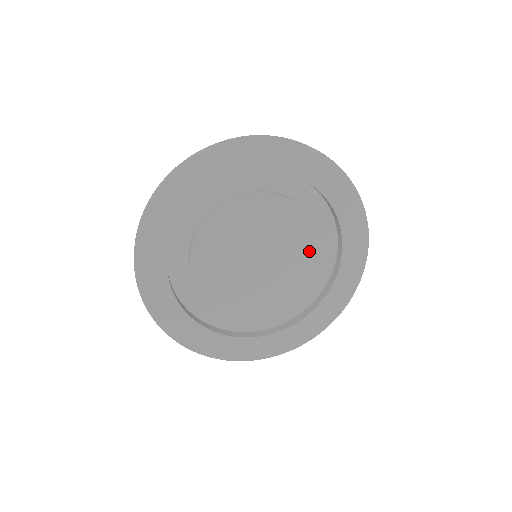
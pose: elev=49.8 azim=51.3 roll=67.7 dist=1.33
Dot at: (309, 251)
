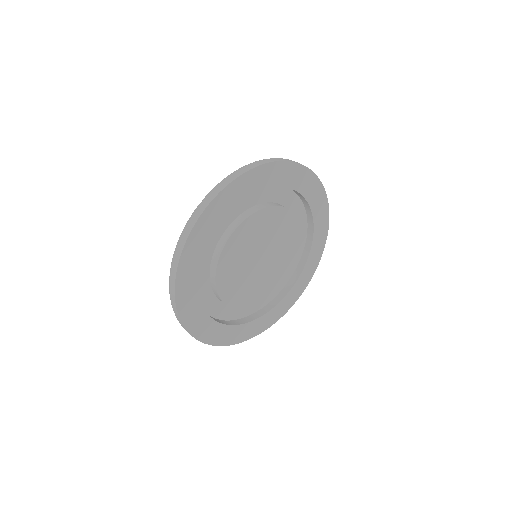
Dot at: (293, 237)
